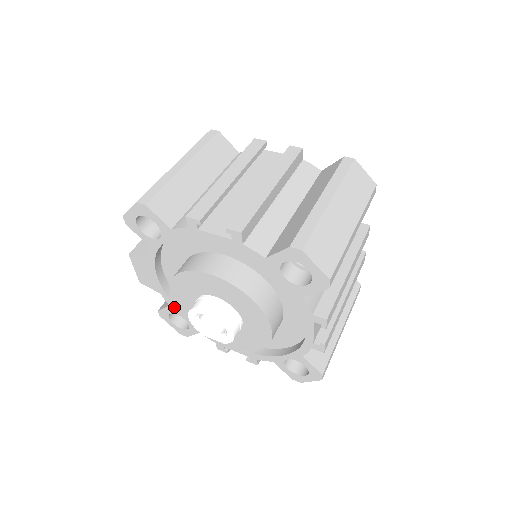
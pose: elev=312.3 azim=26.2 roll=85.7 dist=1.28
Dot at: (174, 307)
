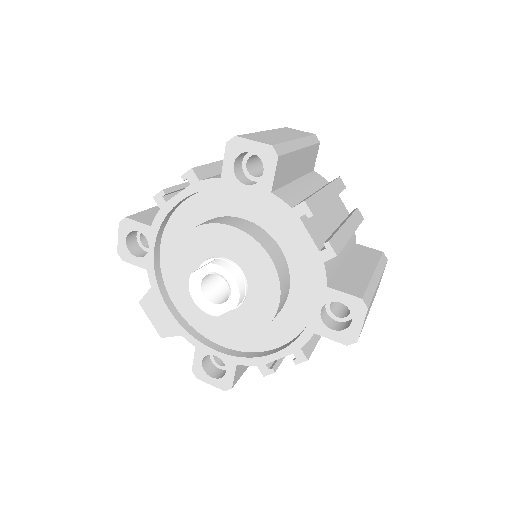
Dot at: (200, 345)
